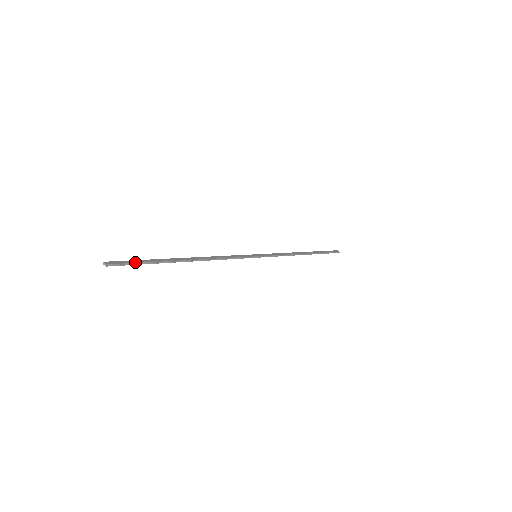
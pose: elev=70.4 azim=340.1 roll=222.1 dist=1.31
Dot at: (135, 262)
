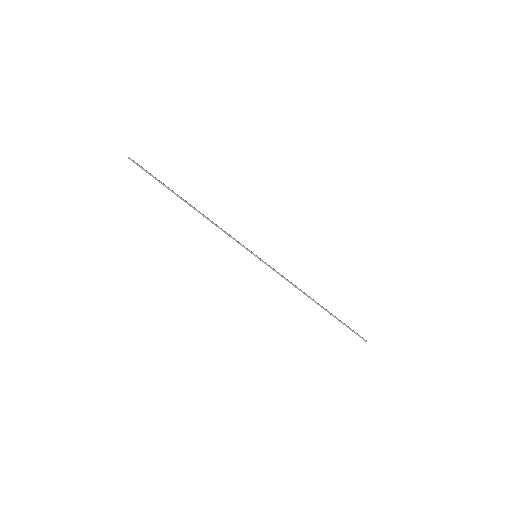
Dot at: occluded
